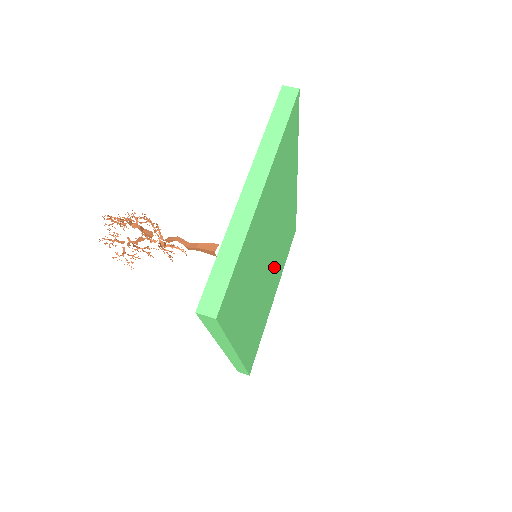
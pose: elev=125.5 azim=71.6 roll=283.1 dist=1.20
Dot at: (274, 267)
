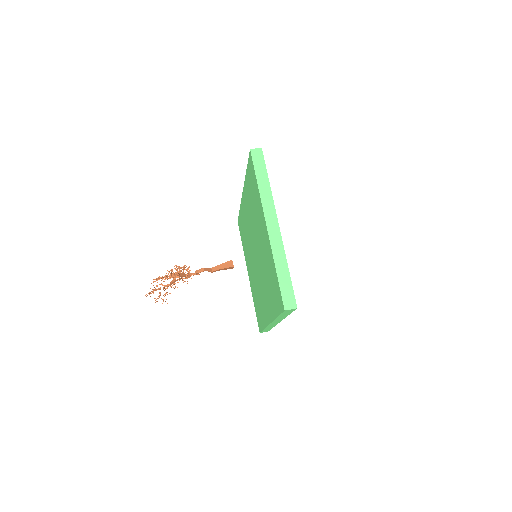
Dot at: occluded
